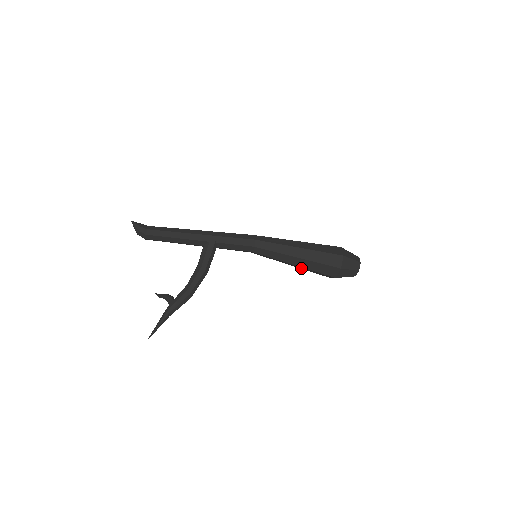
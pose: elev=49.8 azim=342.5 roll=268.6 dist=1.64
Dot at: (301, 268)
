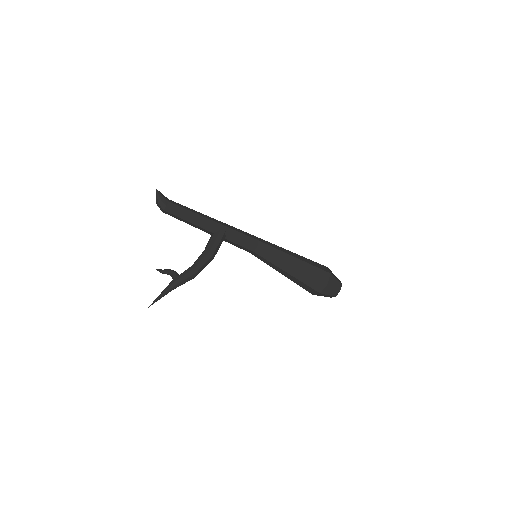
Dot at: (291, 279)
